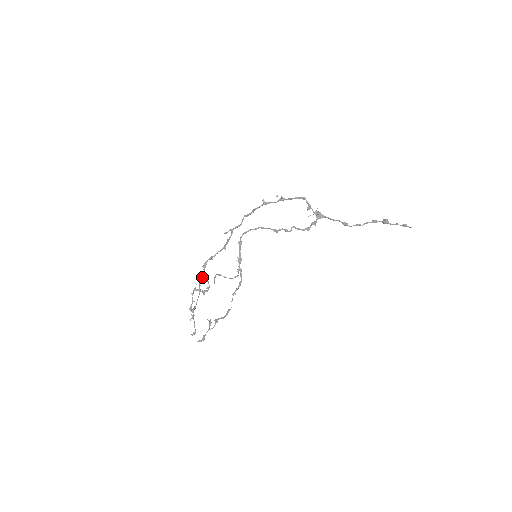
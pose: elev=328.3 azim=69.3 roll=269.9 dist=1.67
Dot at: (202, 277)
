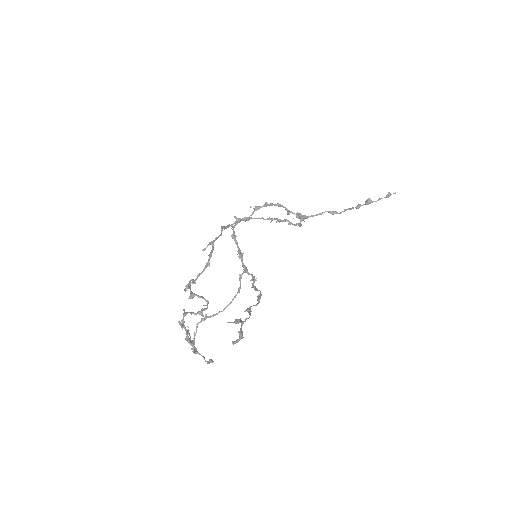
Dot at: (191, 296)
